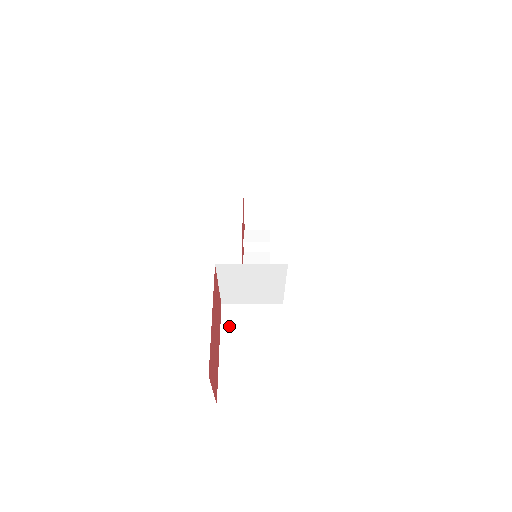
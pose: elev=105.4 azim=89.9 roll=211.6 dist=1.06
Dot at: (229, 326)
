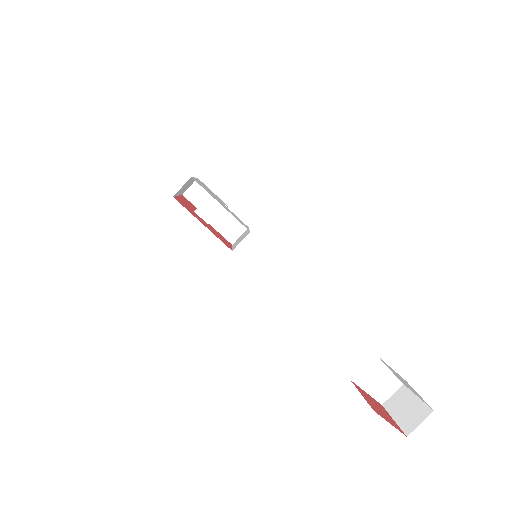
Dot at: (362, 383)
